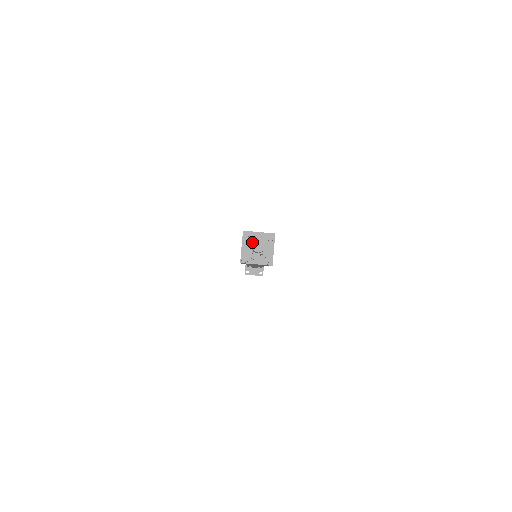
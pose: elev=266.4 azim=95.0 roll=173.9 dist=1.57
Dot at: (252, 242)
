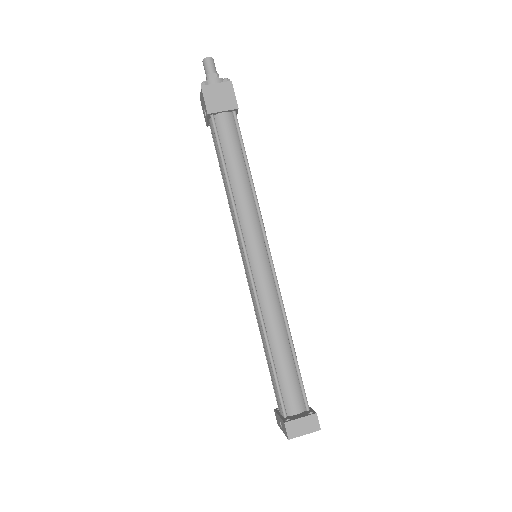
Dot at: (206, 79)
